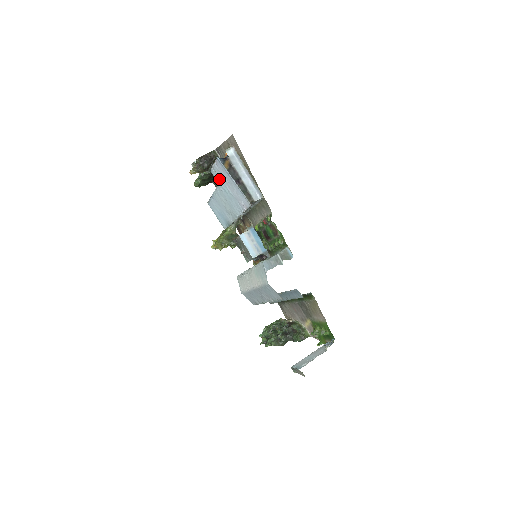
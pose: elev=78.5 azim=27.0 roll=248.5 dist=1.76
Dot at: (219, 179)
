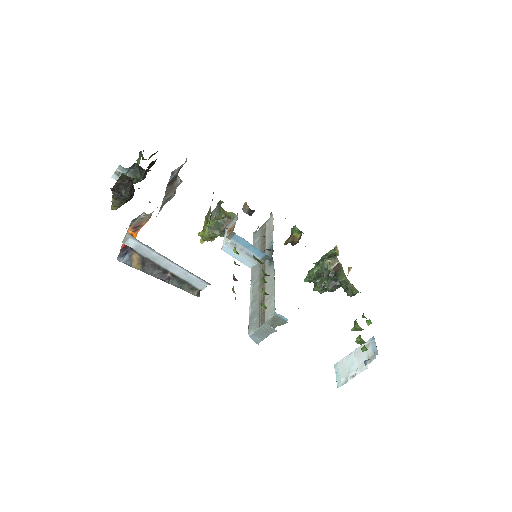
Dot at: occluded
